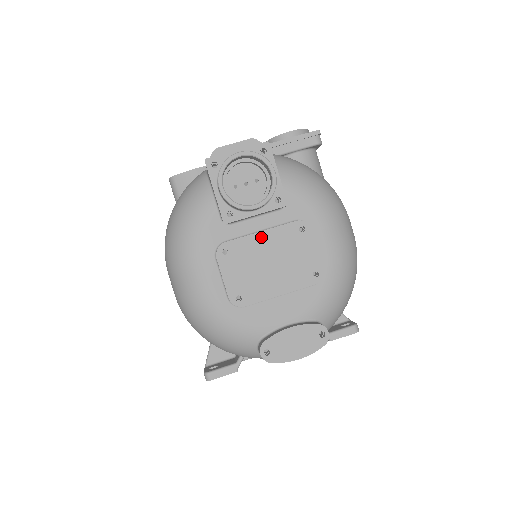
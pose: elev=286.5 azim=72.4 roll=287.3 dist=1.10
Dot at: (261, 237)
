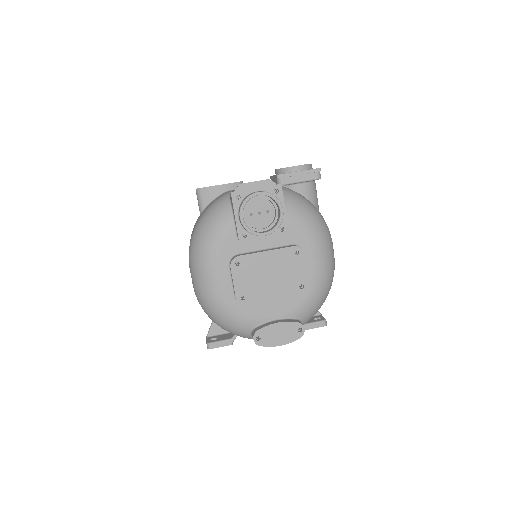
Dot at: (265, 255)
